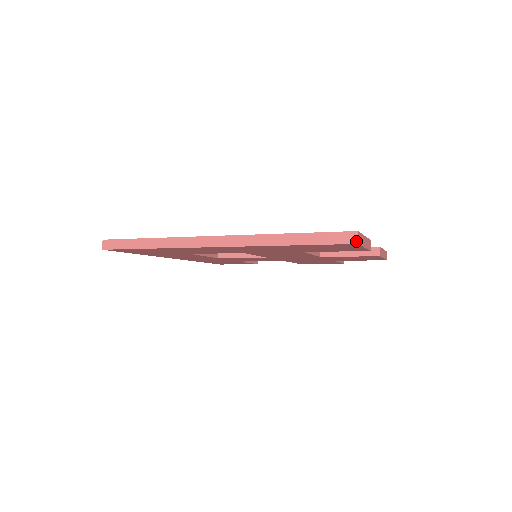
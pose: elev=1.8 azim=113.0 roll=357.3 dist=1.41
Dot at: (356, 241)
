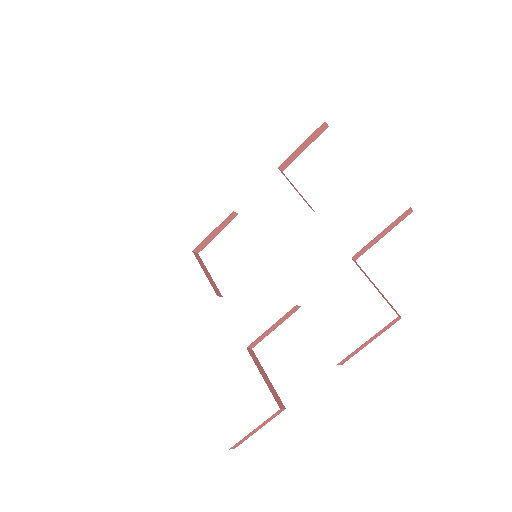
Dot at: (233, 447)
